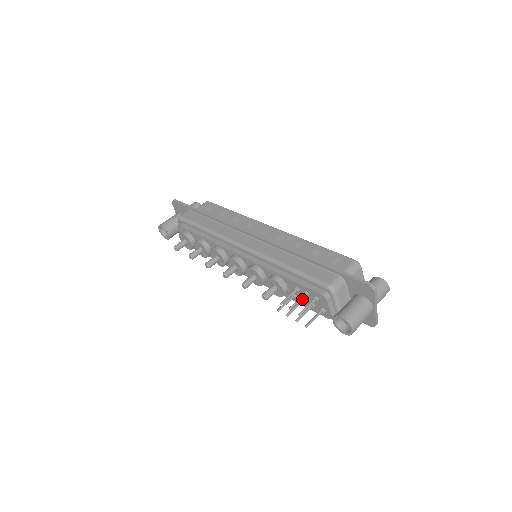
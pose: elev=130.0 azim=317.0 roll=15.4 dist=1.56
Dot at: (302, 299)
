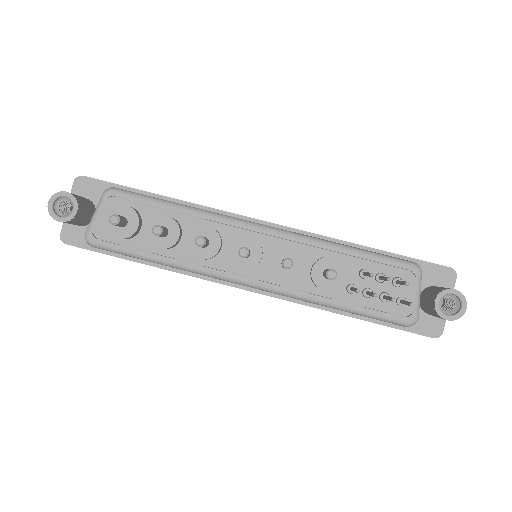
Dot at: (370, 288)
